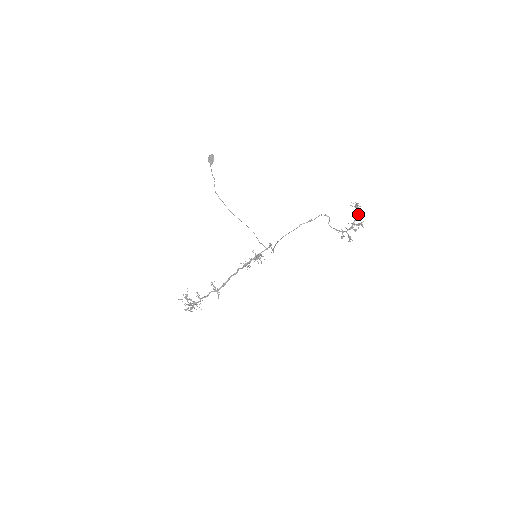
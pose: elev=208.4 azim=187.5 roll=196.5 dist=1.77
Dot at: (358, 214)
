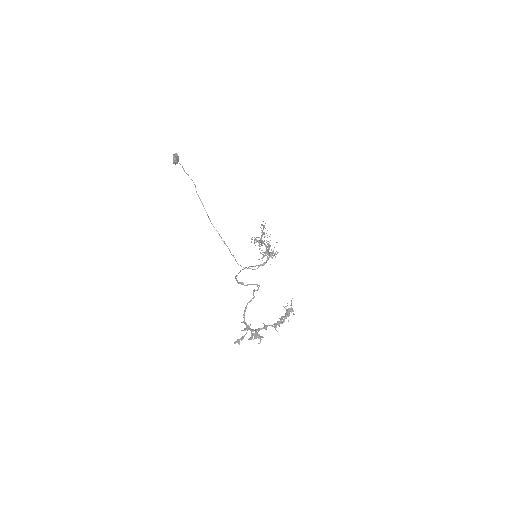
Dot at: (279, 321)
